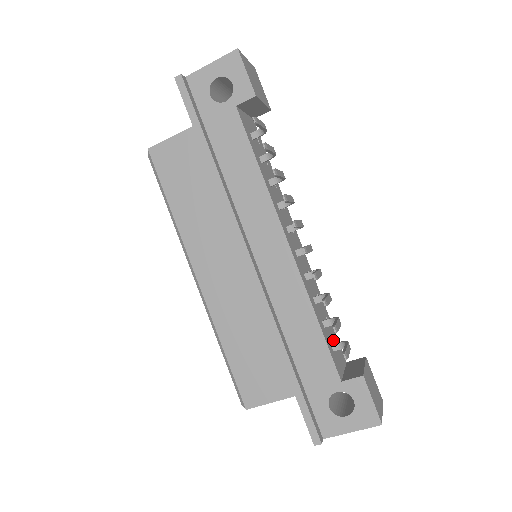
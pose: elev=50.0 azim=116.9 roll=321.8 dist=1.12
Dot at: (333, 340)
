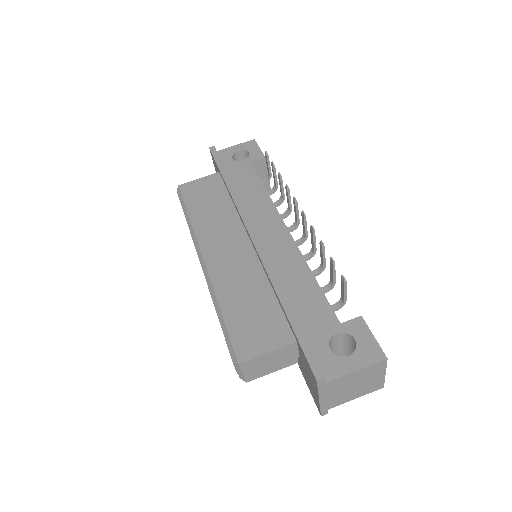
Dot at: occluded
